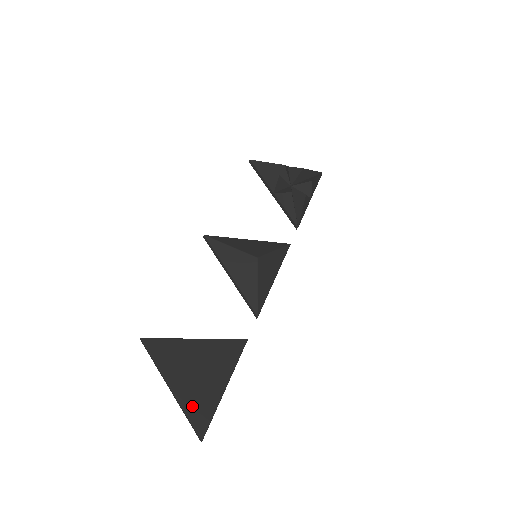
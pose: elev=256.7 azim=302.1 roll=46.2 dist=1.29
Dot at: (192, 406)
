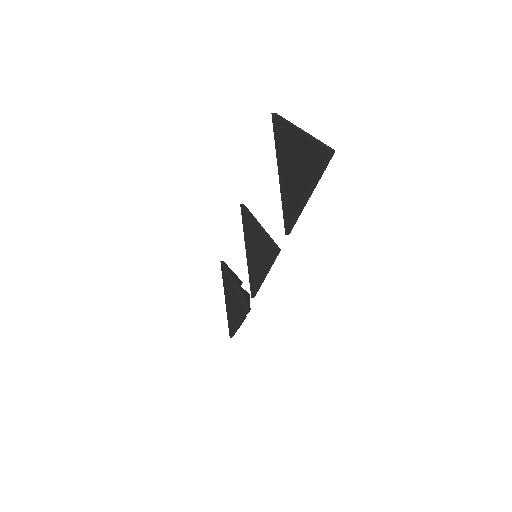
Dot at: occluded
